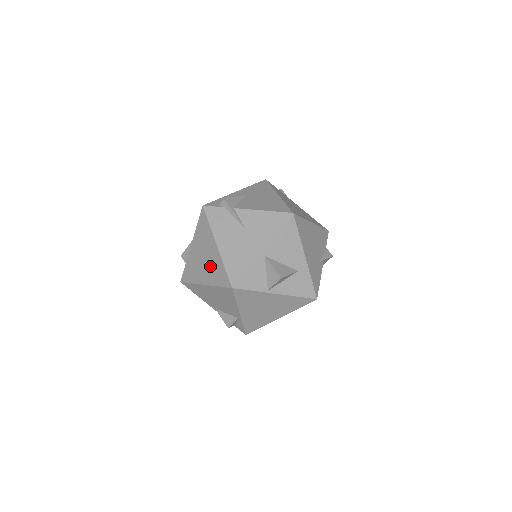
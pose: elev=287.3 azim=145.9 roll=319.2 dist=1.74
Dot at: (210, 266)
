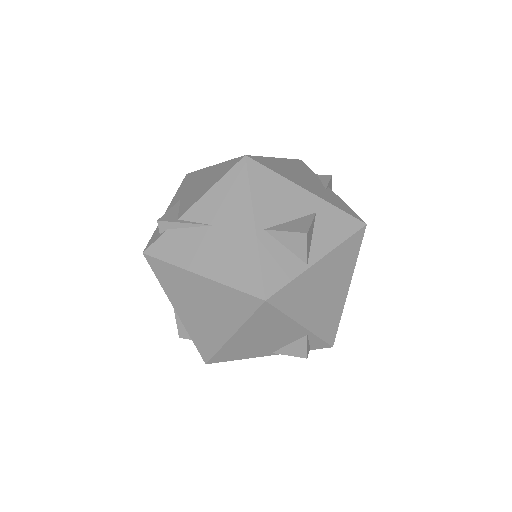
Dot at: (217, 307)
